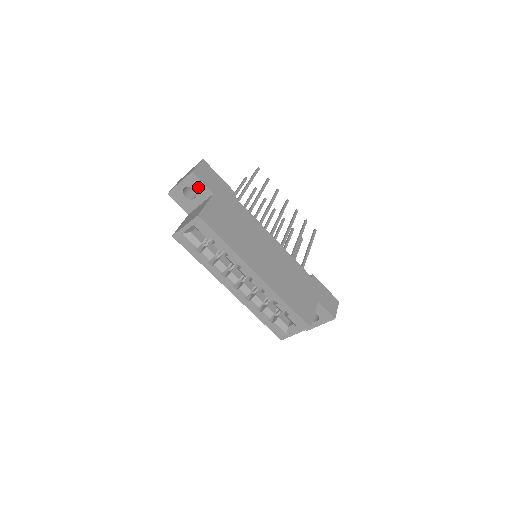
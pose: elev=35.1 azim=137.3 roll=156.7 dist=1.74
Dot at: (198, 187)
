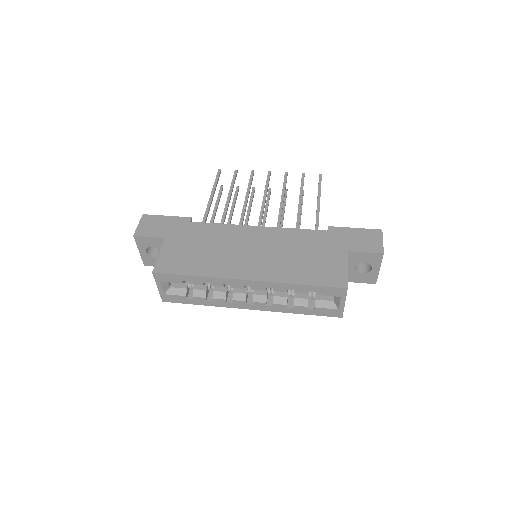
Dot at: (151, 243)
